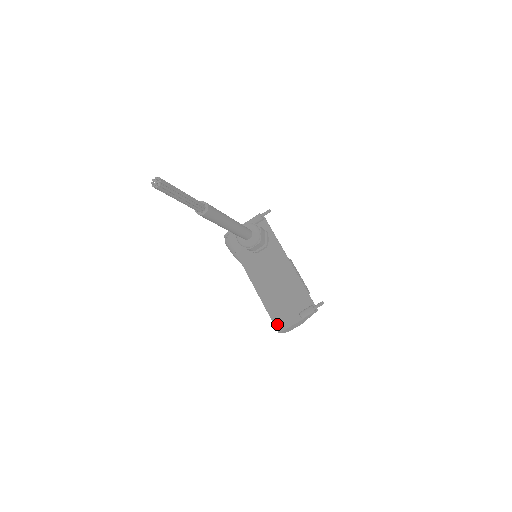
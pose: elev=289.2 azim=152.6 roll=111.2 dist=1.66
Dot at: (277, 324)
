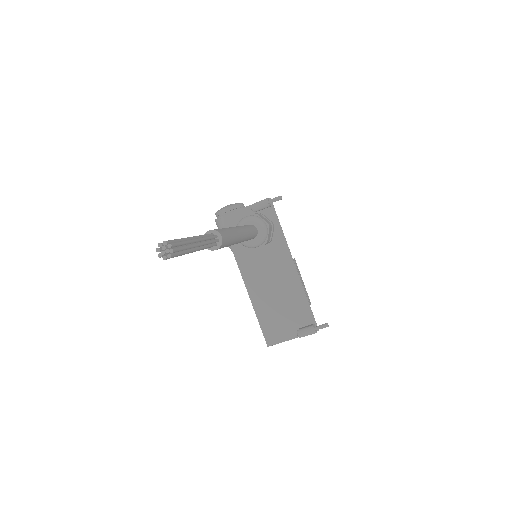
Dot at: (267, 336)
